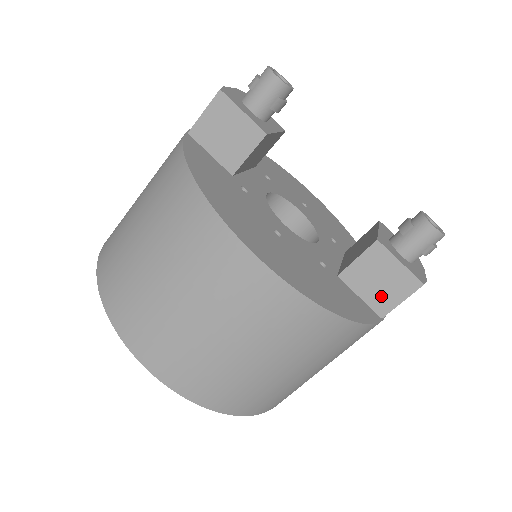
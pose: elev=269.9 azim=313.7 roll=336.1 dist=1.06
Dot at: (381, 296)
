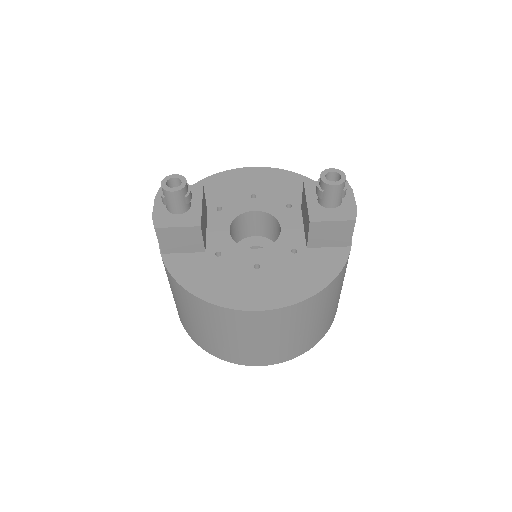
Dot at: (339, 239)
